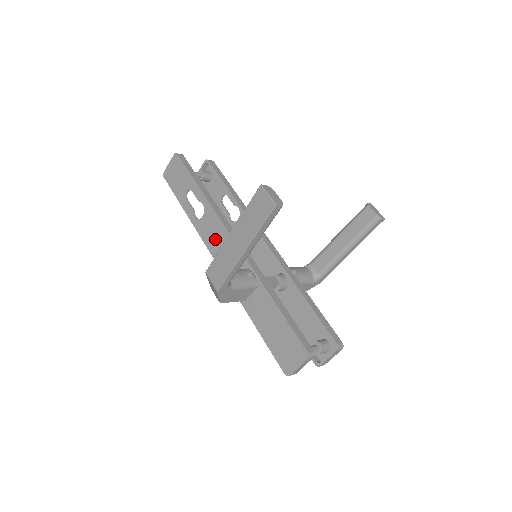
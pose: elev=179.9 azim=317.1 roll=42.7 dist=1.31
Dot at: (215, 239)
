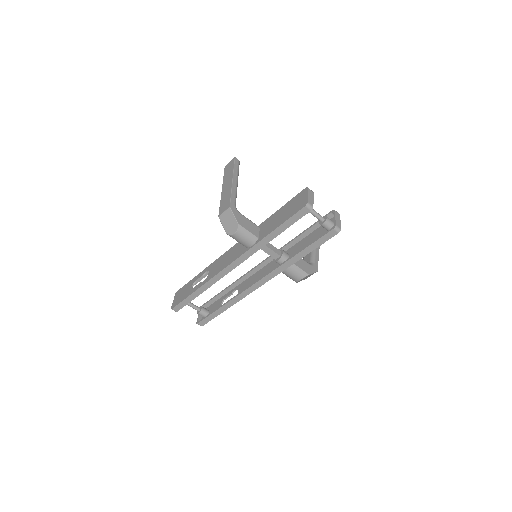
Dot at: (222, 263)
